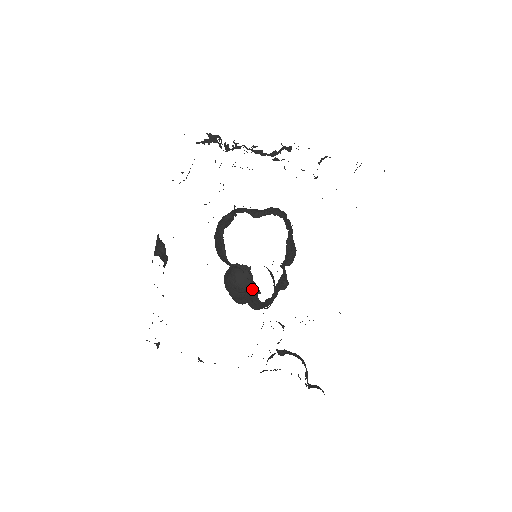
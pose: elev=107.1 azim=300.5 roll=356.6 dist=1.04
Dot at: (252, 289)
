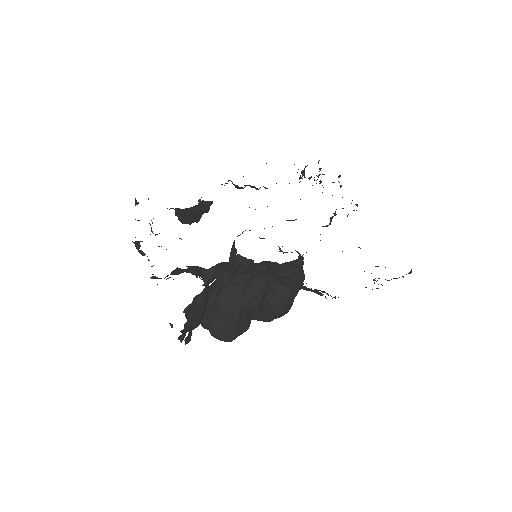
Dot at: occluded
